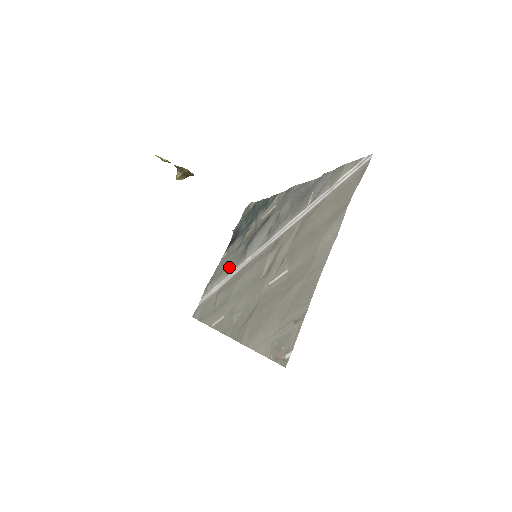
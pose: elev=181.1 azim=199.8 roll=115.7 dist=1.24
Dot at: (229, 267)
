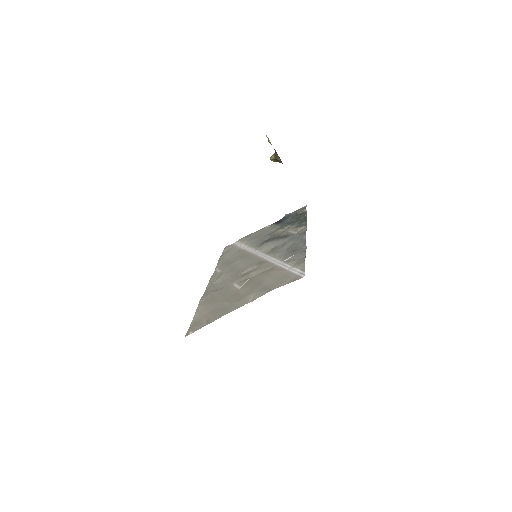
Dot at: (254, 241)
